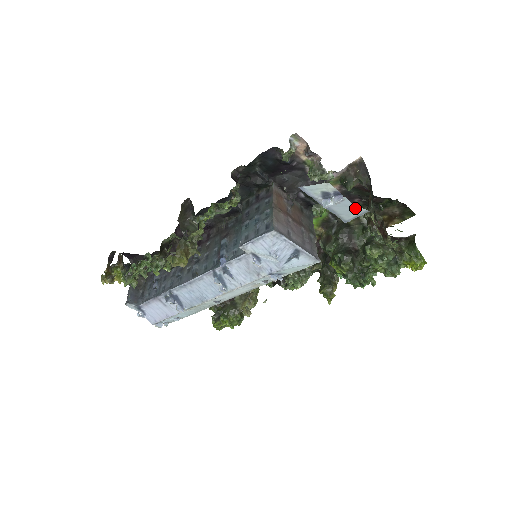
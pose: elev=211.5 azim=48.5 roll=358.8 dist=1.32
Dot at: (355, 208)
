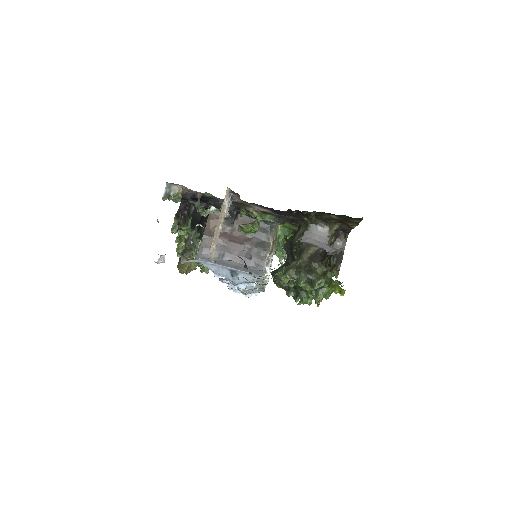
Dot at: (184, 261)
